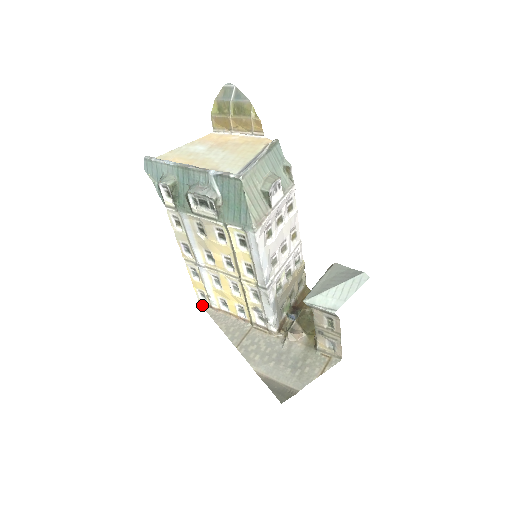
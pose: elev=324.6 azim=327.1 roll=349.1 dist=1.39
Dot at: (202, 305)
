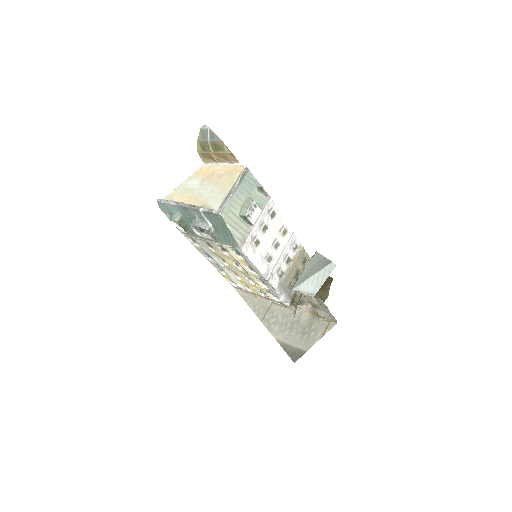
Dot at: (235, 289)
